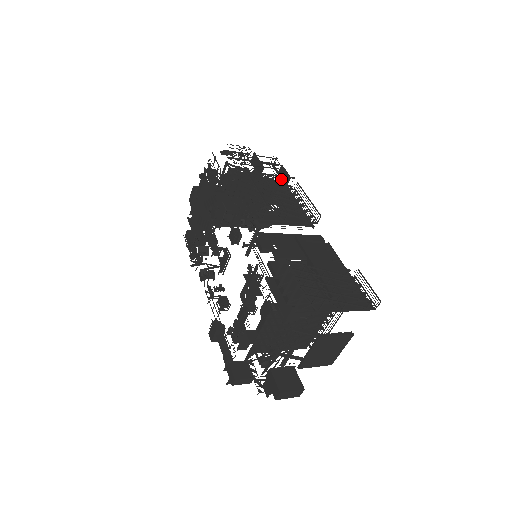
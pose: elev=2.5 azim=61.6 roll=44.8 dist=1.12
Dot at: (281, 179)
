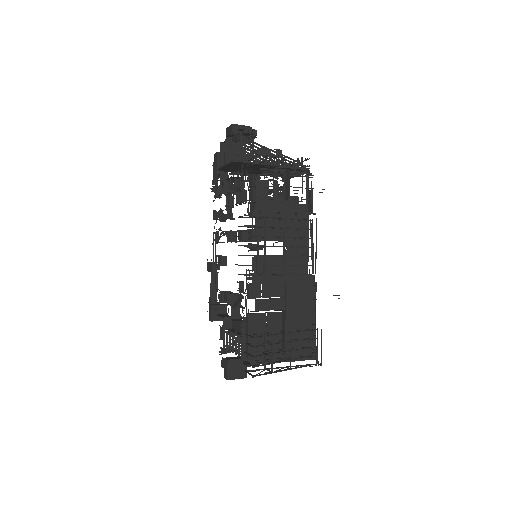
Dot at: (306, 202)
